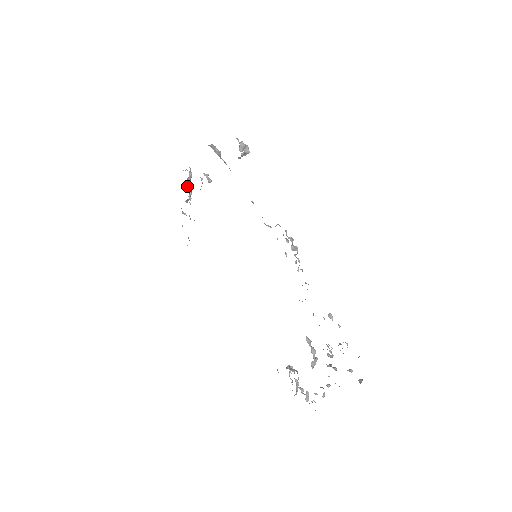
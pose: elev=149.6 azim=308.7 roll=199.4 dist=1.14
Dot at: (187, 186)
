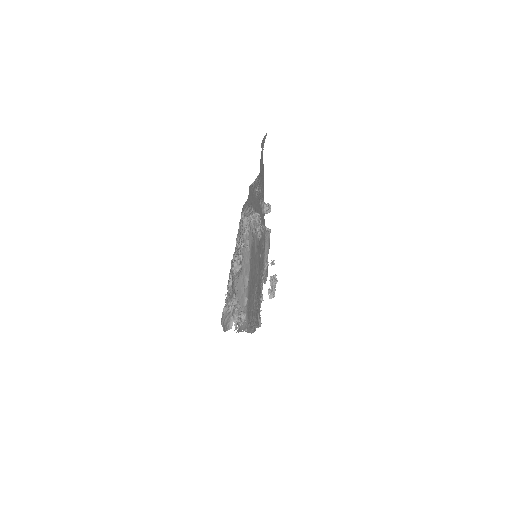
Dot at: (271, 285)
